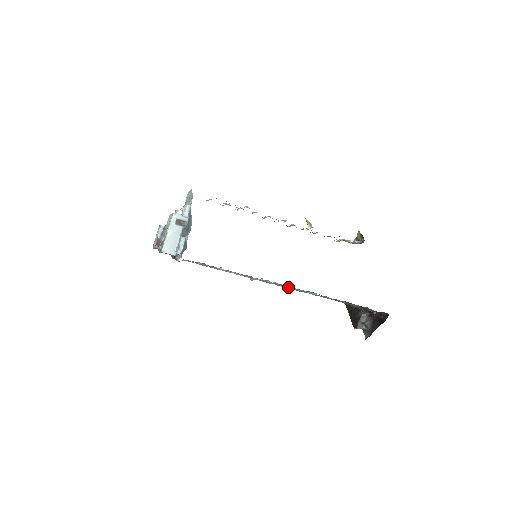
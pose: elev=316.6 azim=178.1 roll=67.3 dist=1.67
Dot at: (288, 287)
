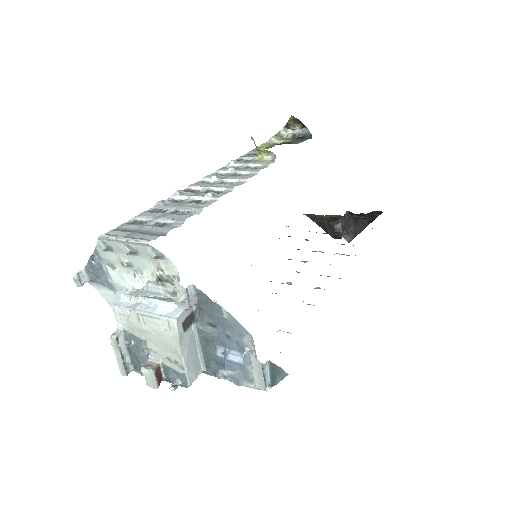
Dot at: occluded
